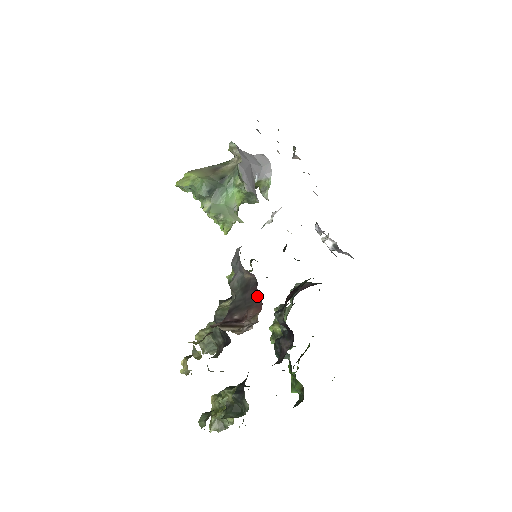
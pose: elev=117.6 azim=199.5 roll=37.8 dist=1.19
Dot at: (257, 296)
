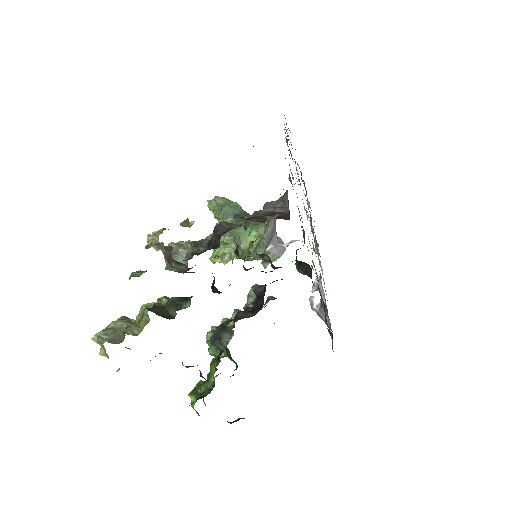
Dot at: (285, 217)
